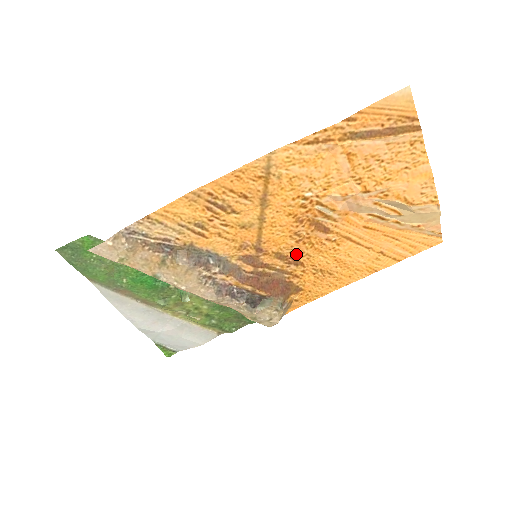
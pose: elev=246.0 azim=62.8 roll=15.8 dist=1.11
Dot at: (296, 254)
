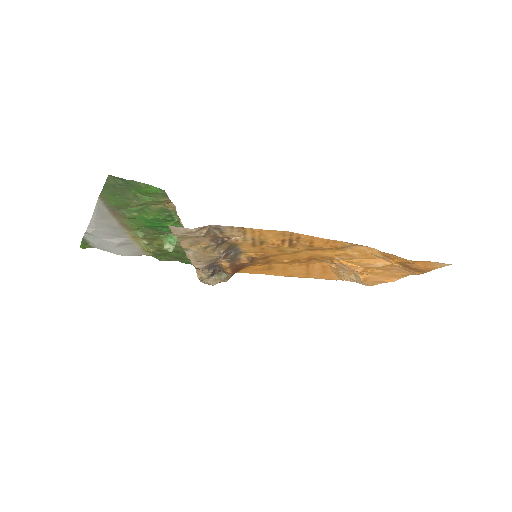
Dot at: (275, 261)
